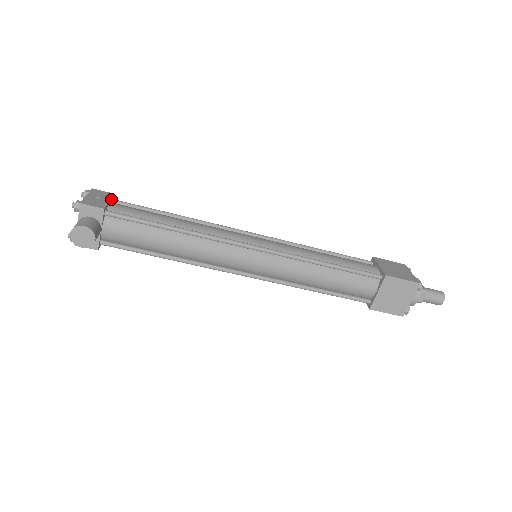
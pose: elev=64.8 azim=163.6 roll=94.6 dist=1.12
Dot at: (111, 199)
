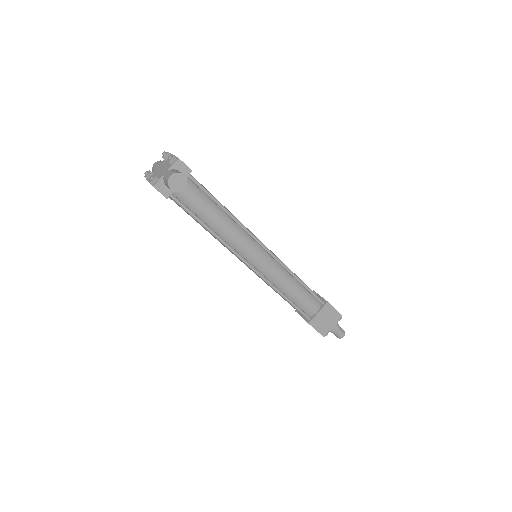
Dot at: occluded
